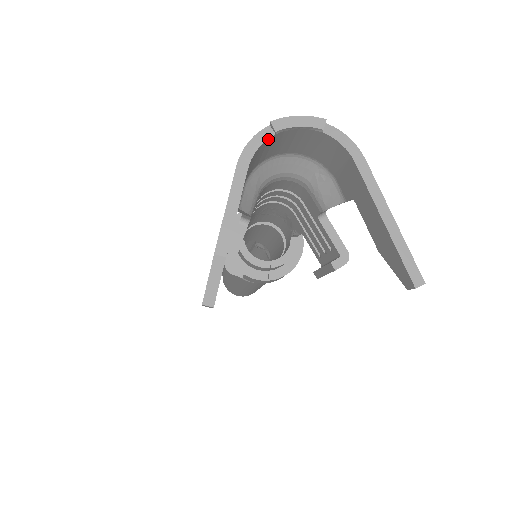
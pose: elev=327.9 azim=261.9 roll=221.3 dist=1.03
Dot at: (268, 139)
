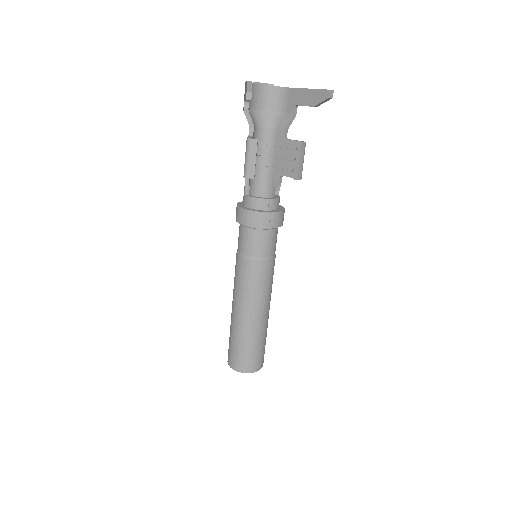
Dot at: (254, 84)
